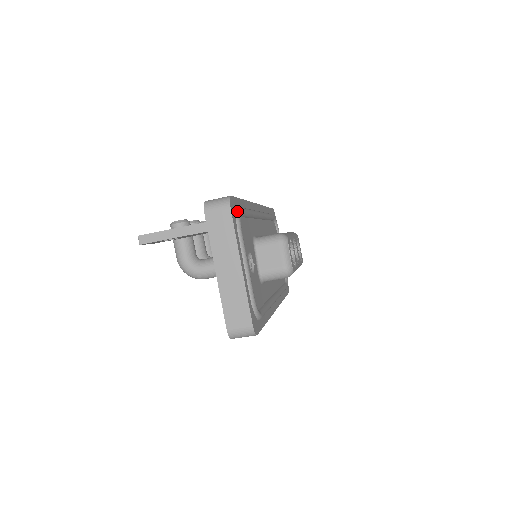
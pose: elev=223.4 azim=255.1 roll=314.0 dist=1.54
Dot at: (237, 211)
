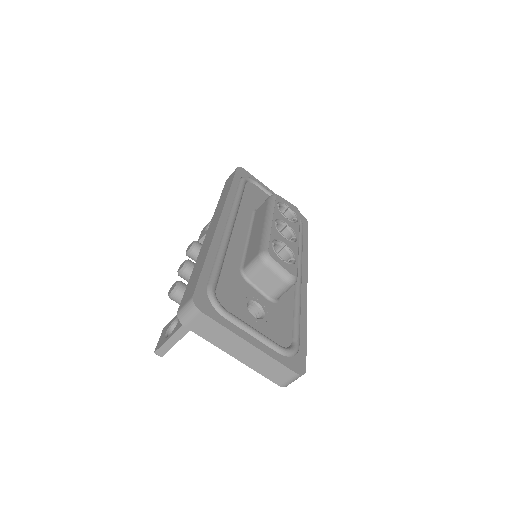
Dot at: (209, 296)
